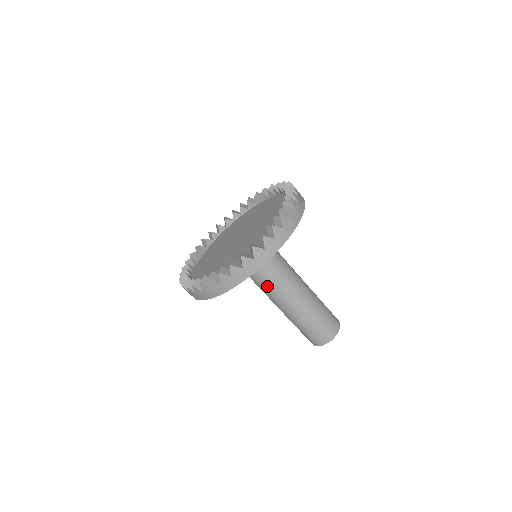
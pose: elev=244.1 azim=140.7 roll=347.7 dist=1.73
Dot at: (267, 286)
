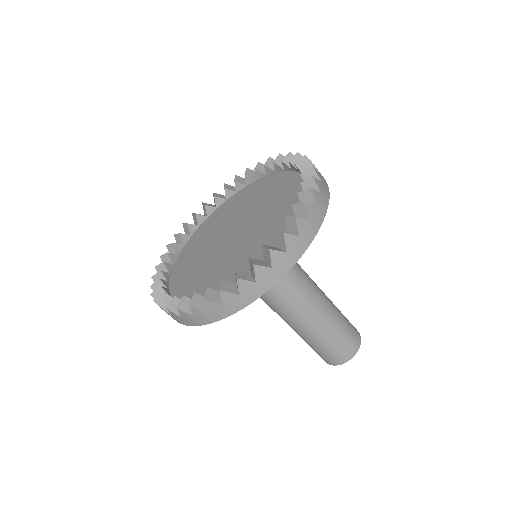
Dot at: (287, 286)
